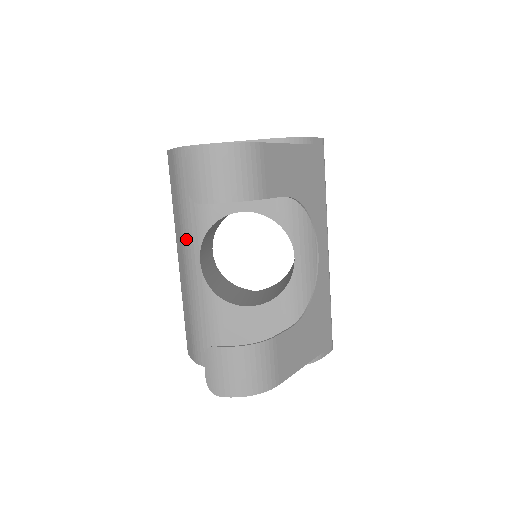
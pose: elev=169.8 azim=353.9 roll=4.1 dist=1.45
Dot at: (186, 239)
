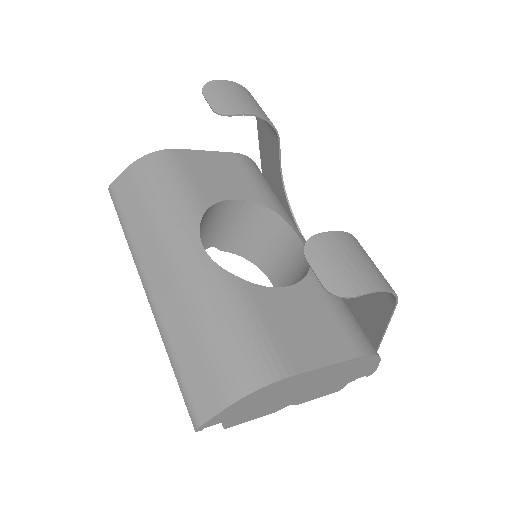
Dot at: (172, 234)
